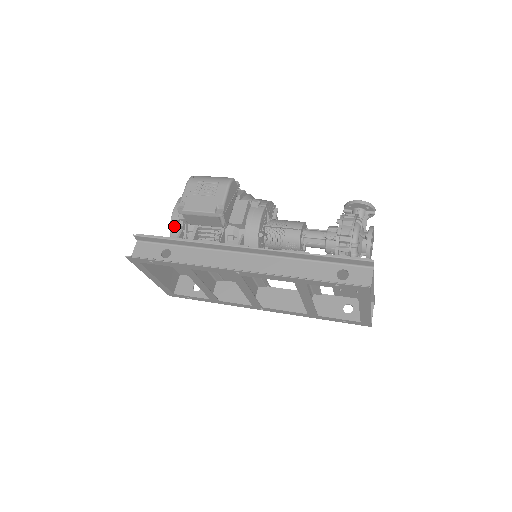
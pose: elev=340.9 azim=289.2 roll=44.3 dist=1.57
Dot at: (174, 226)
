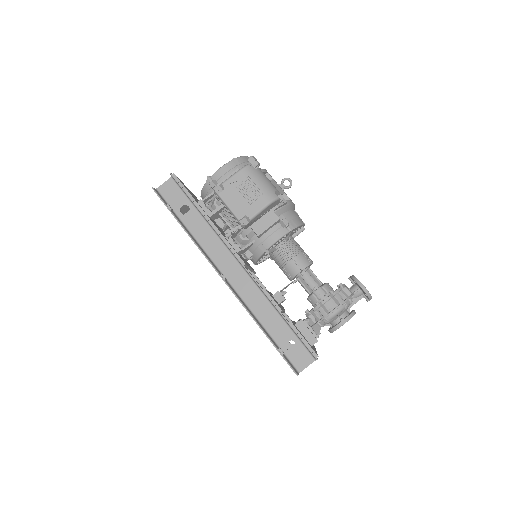
Dot at: (210, 185)
